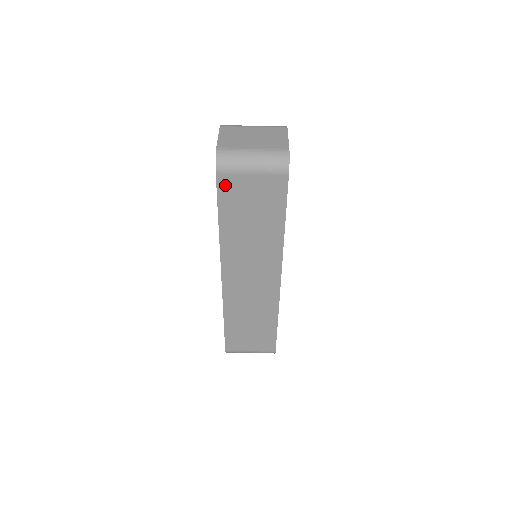
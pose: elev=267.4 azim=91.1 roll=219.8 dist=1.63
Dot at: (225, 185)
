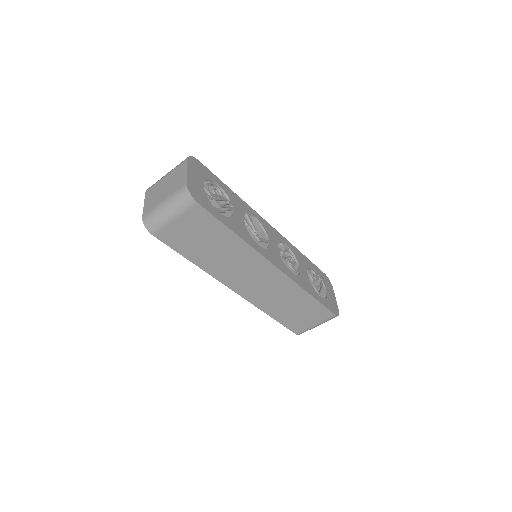
Dot at: (167, 238)
